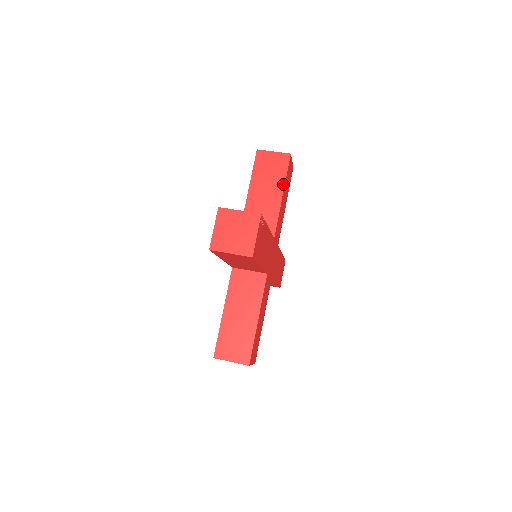
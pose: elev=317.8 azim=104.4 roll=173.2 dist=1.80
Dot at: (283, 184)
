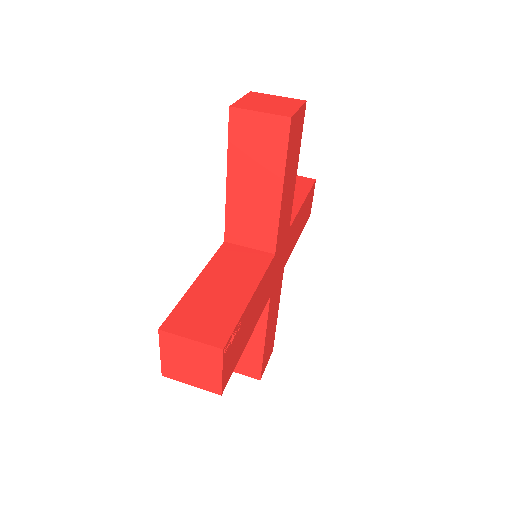
Dot at: (281, 174)
